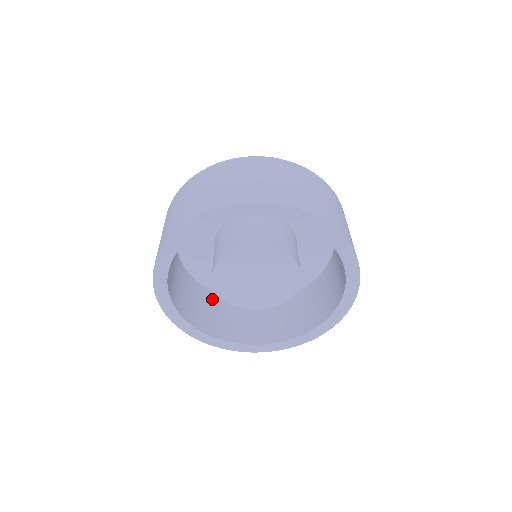
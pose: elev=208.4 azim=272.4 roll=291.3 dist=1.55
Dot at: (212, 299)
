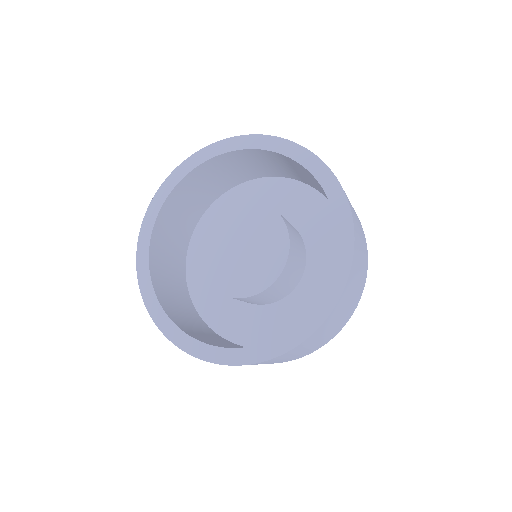
Dot at: occluded
